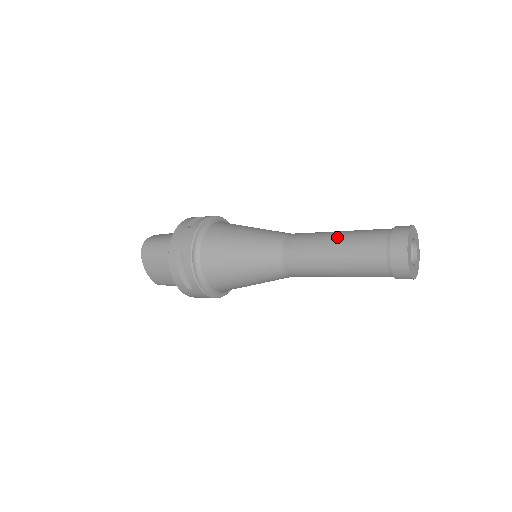
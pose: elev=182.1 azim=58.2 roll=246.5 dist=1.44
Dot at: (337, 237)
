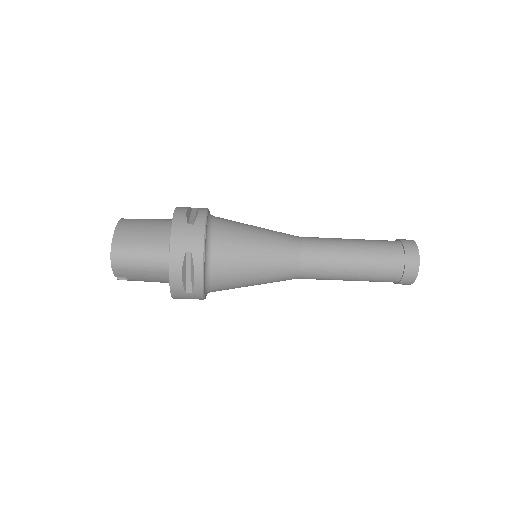
Dot at: occluded
